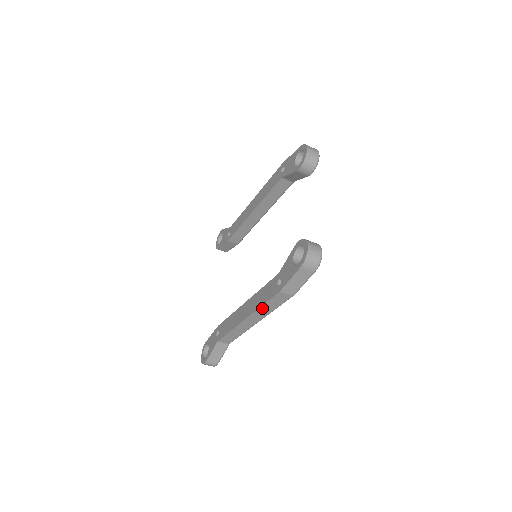
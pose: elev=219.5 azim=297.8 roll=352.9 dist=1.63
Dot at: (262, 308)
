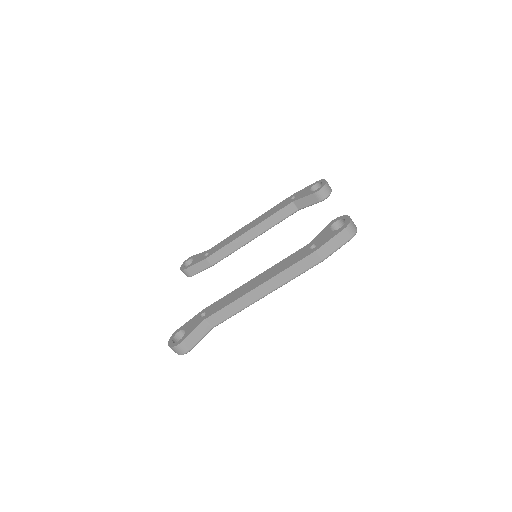
Dot at: (285, 272)
